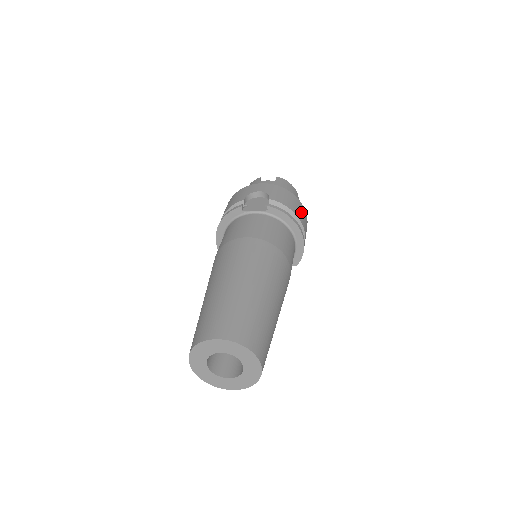
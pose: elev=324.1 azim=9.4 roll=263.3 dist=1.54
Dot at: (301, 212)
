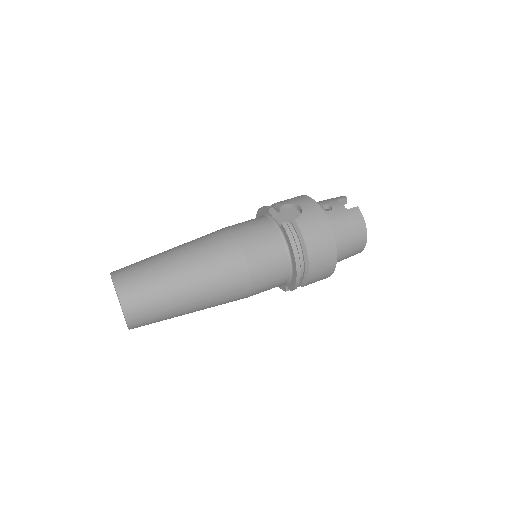
Dot at: (322, 251)
